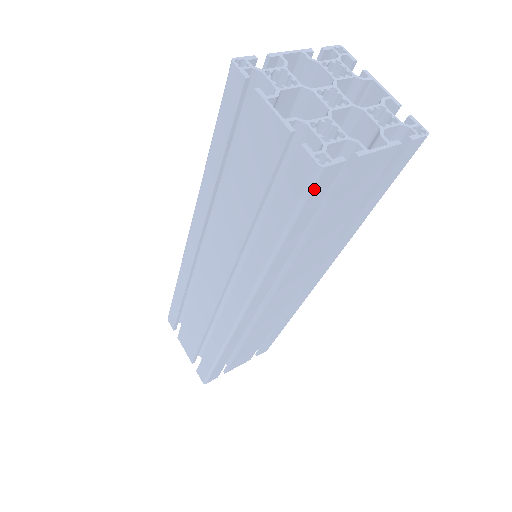
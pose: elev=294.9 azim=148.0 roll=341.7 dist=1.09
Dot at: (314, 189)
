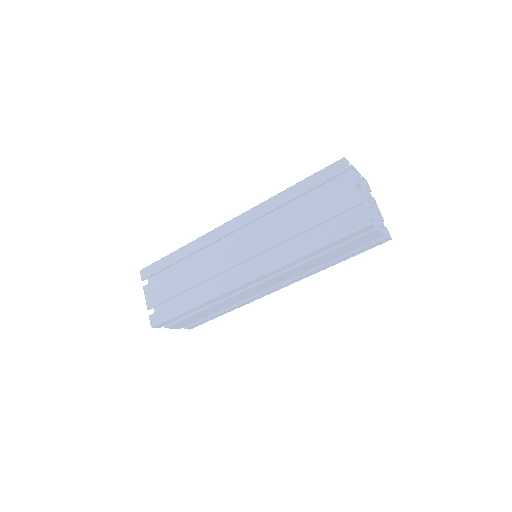
Dot at: (358, 231)
